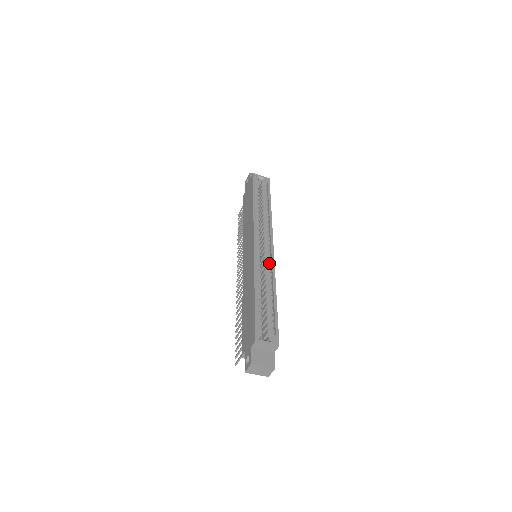
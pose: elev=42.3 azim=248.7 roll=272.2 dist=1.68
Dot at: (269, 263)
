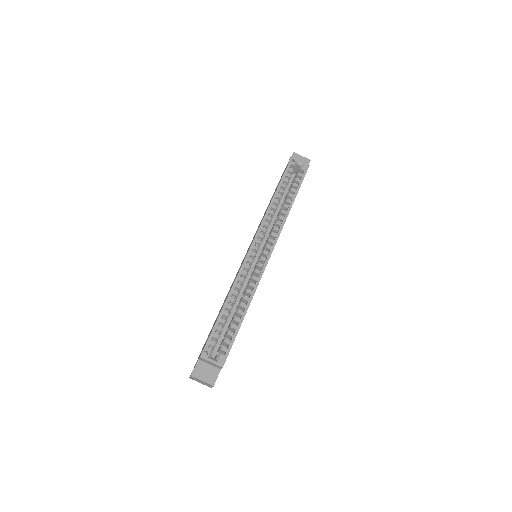
Dot at: (258, 272)
